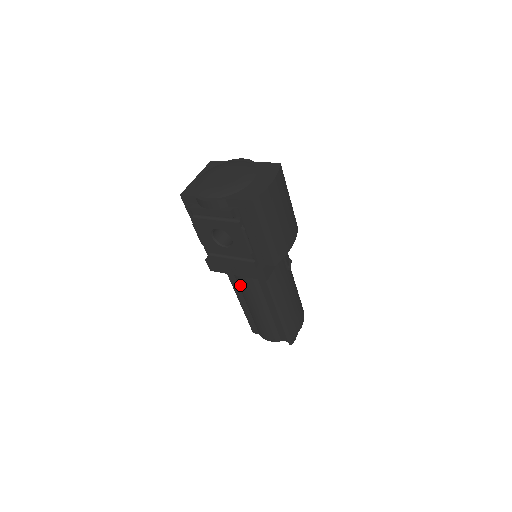
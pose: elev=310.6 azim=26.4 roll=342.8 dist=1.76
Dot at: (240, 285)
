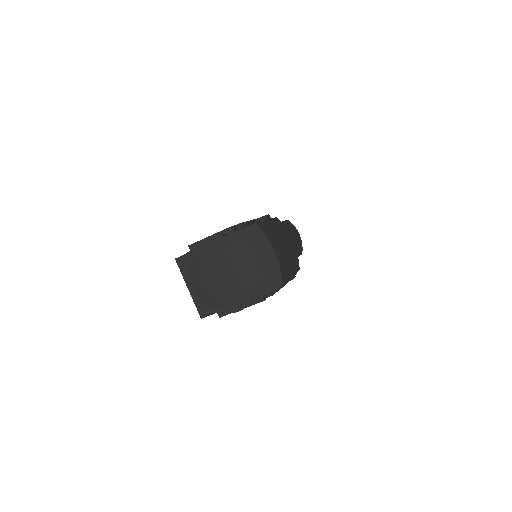
Dot at: occluded
